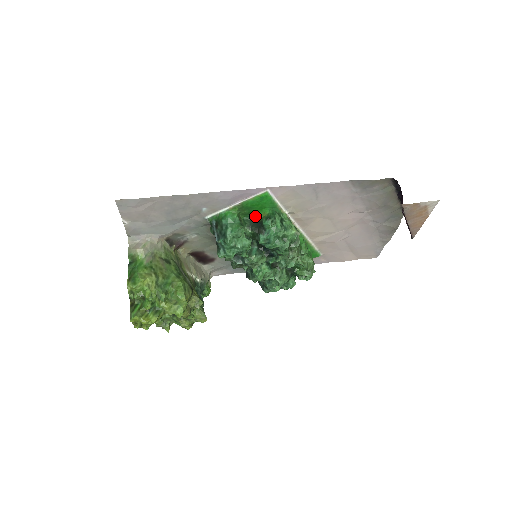
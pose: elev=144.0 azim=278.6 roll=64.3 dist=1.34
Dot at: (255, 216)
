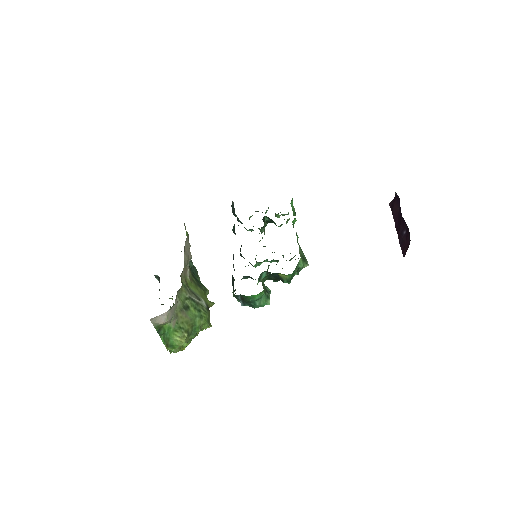
Dot at: (274, 273)
